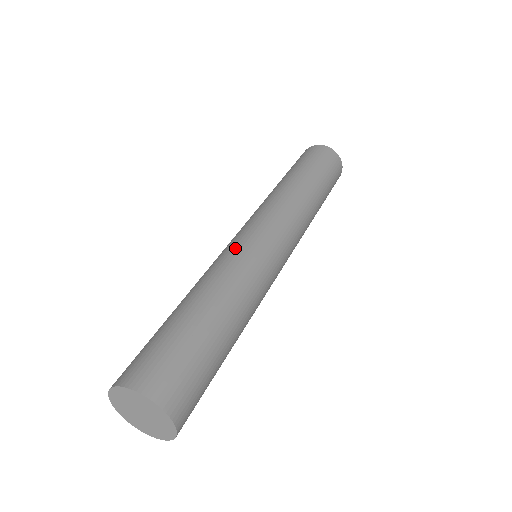
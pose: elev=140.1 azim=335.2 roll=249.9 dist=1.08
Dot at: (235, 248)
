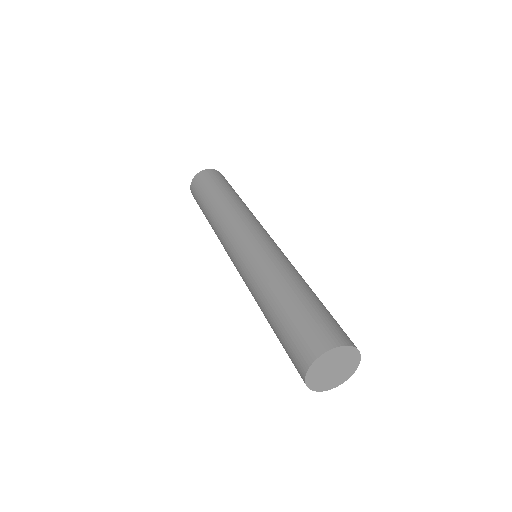
Dot at: (280, 250)
